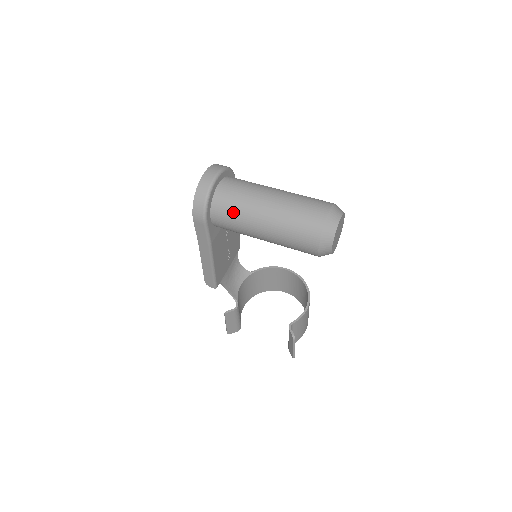
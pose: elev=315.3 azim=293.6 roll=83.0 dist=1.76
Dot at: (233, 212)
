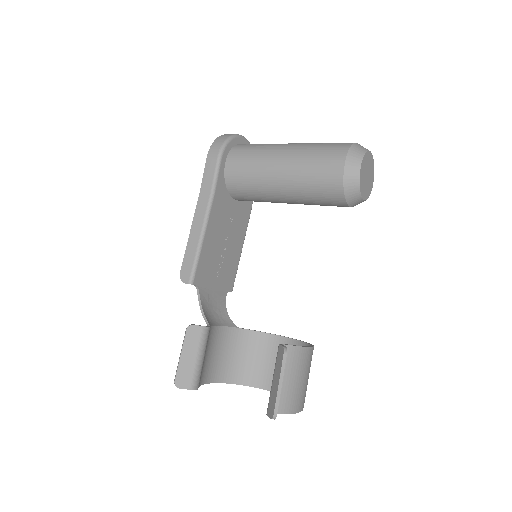
Dot at: (253, 149)
